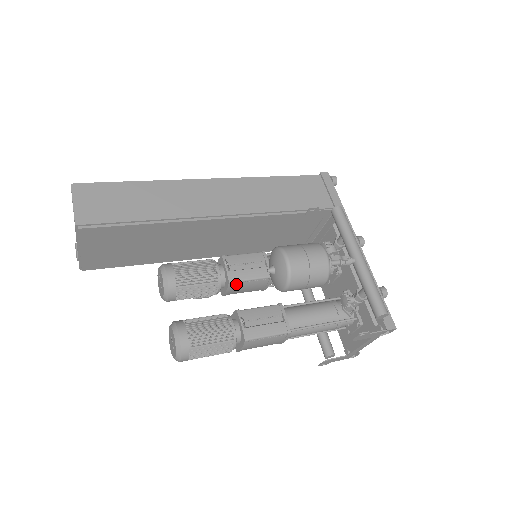
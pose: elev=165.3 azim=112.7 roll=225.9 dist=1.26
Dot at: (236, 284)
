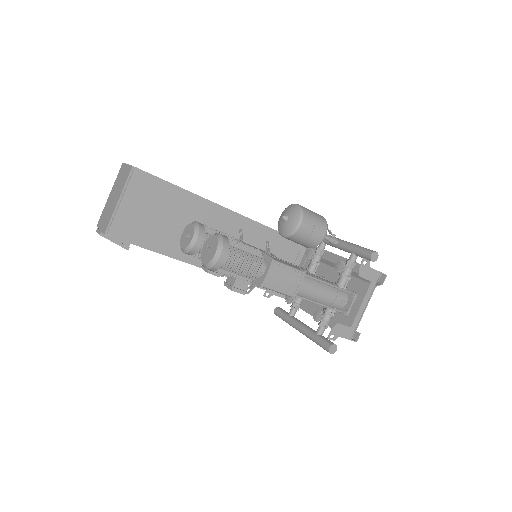
Dot at: occluded
